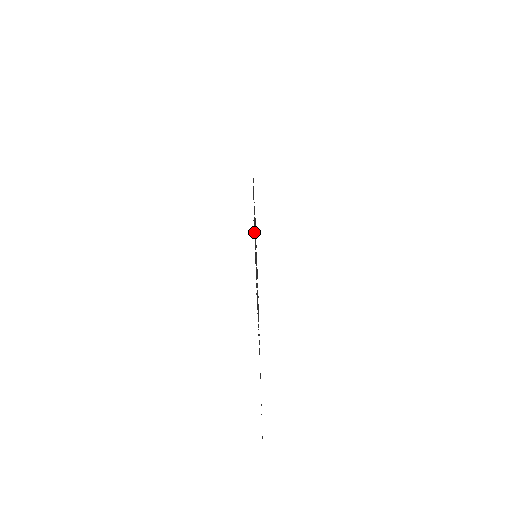
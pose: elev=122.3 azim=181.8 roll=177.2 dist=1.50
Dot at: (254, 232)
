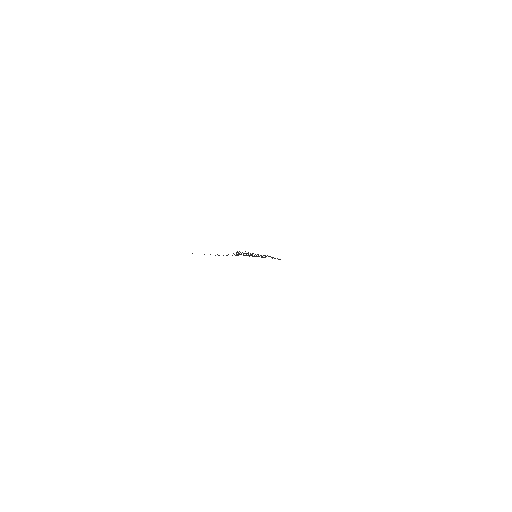
Dot at: occluded
